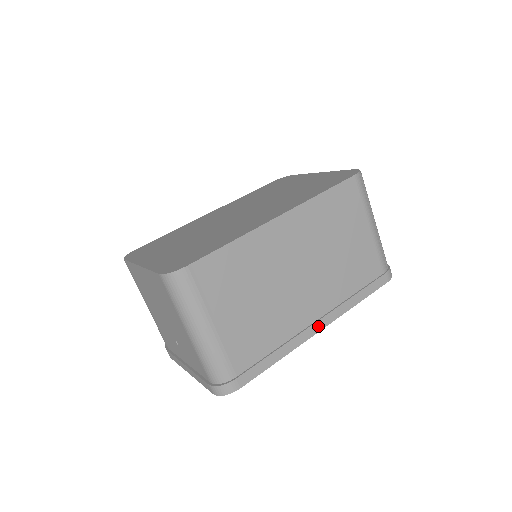
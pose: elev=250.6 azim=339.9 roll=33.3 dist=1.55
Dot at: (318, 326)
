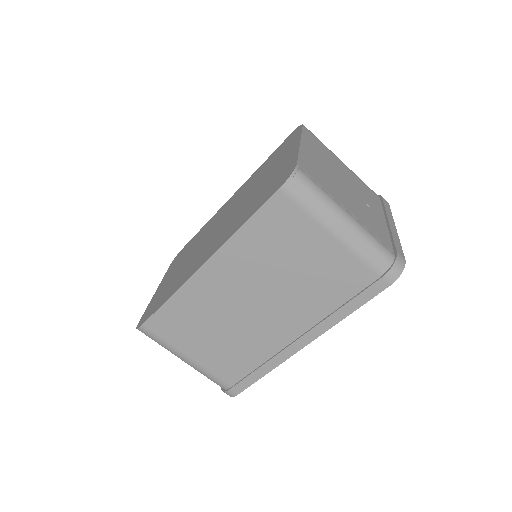
Dot at: (300, 344)
